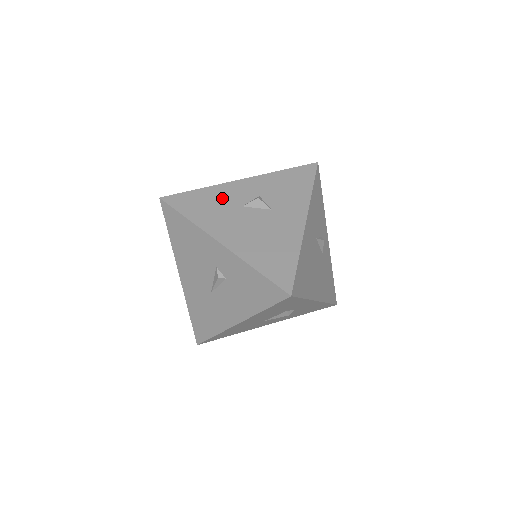
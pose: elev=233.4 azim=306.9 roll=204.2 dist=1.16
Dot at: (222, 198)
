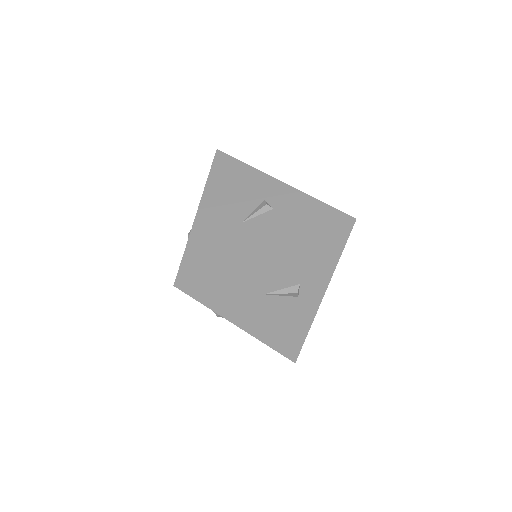
Dot at: occluded
